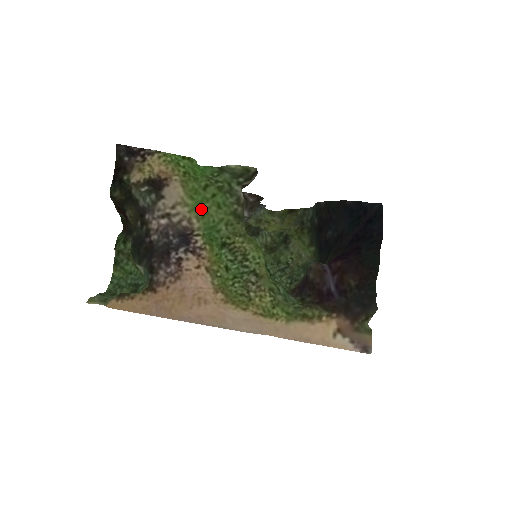
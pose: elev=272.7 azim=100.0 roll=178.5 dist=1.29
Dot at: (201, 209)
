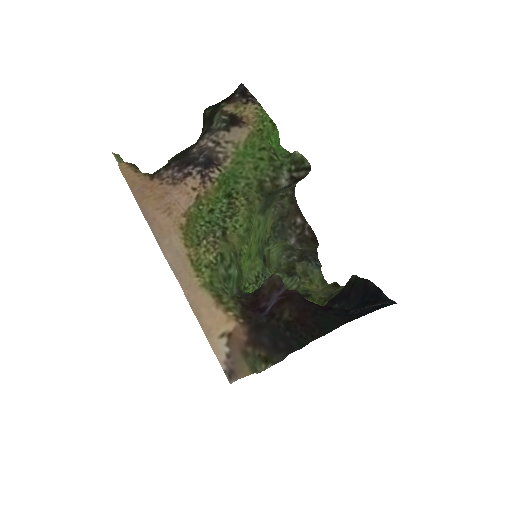
Dot at: (242, 158)
